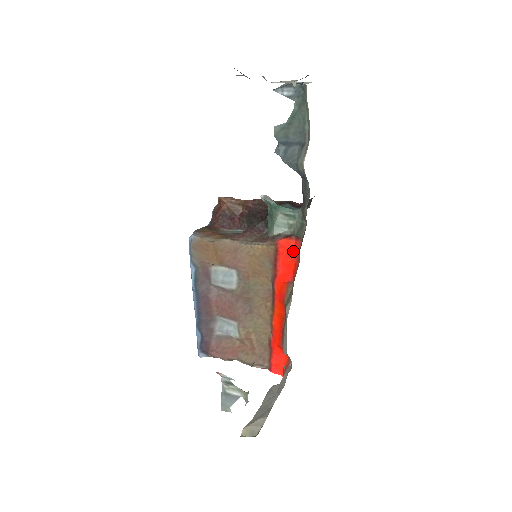
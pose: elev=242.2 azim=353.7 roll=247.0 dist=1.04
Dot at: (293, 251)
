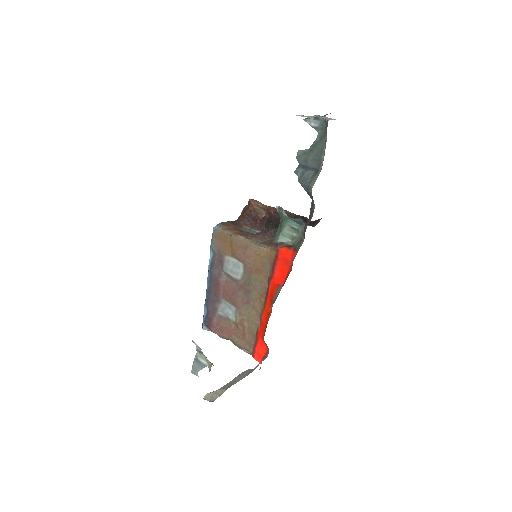
Dot at: (289, 260)
